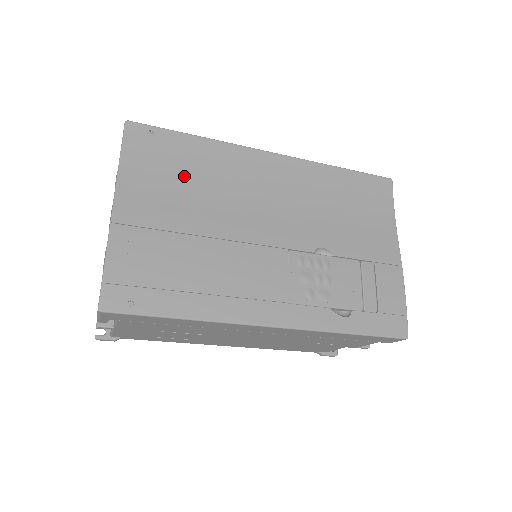
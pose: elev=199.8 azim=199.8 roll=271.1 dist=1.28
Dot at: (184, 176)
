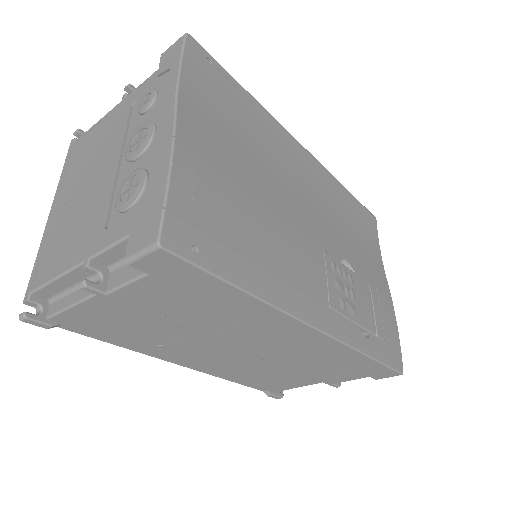
Dot at: (238, 126)
